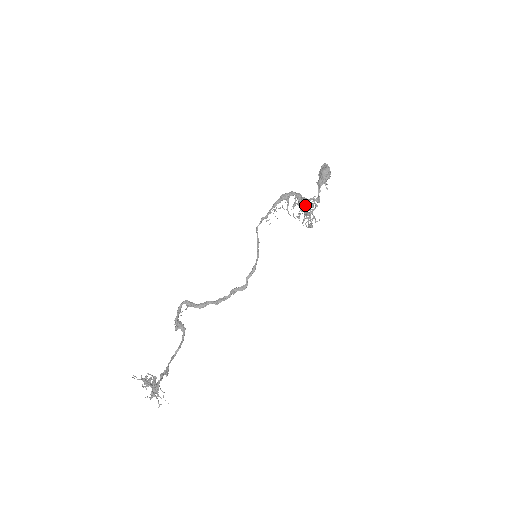
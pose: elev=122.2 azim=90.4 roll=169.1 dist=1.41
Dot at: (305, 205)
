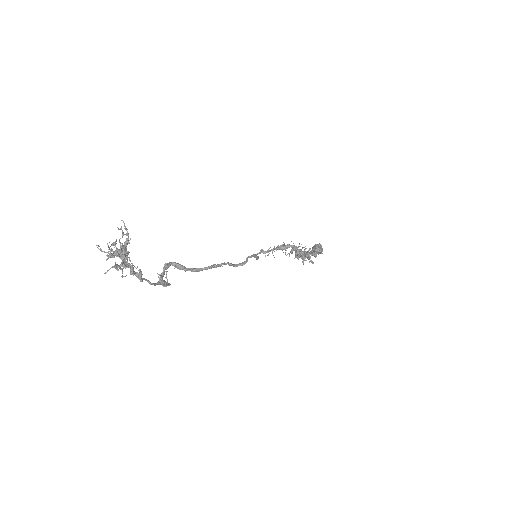
Dot at: occluded
